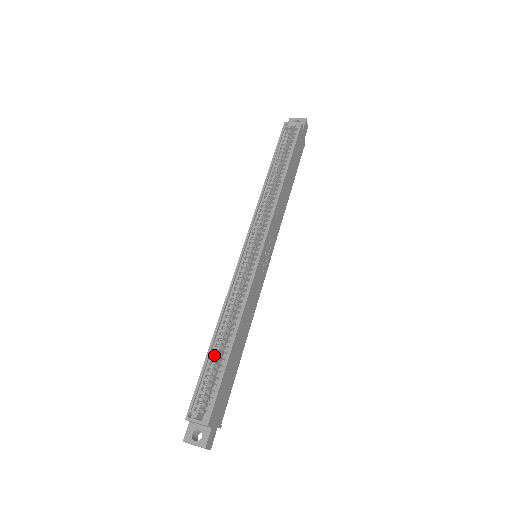
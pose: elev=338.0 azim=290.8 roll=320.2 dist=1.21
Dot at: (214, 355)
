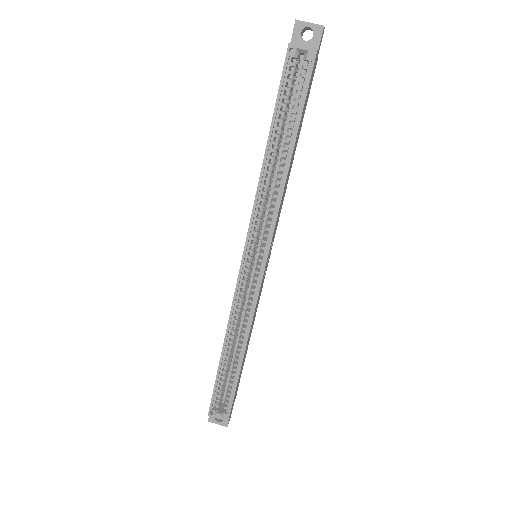
Dot at: (225, 368)
